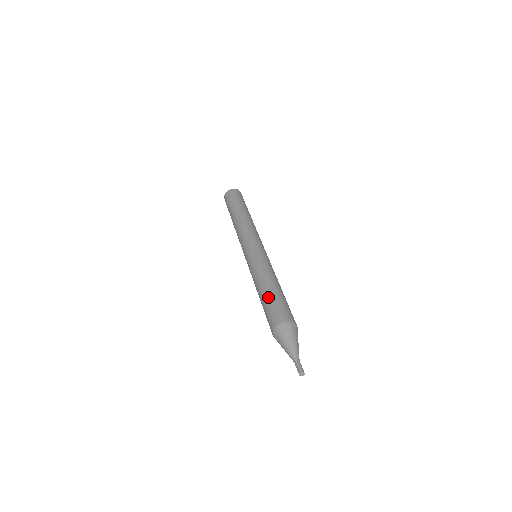
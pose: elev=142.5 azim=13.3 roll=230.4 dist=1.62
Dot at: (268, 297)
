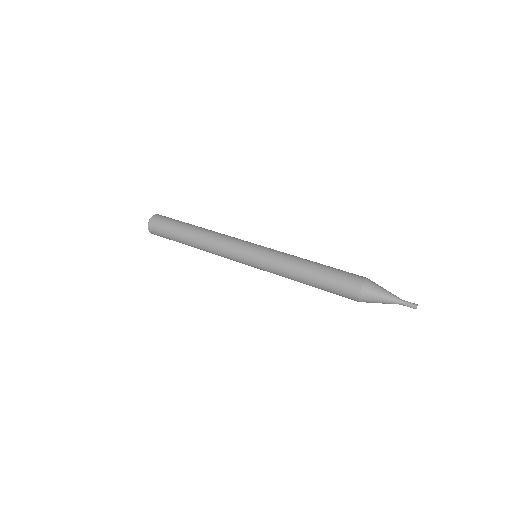
Dot at: (325, 274)
